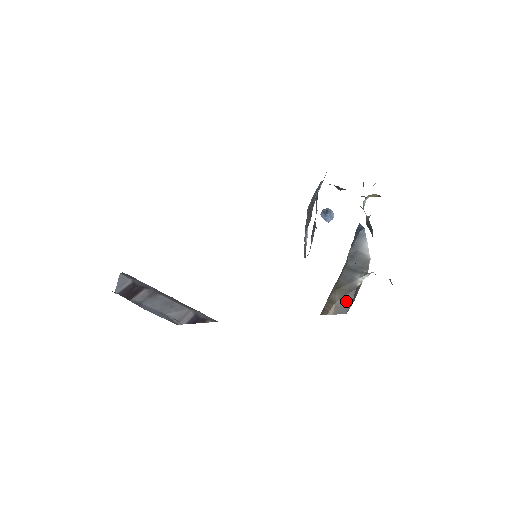
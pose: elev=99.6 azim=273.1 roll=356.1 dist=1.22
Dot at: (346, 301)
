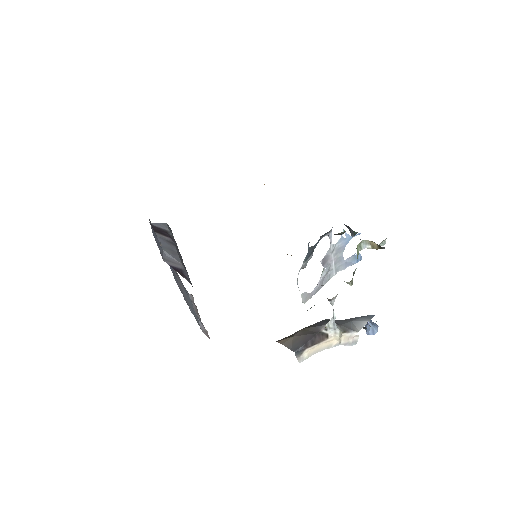
Dot at: (302, 340)
